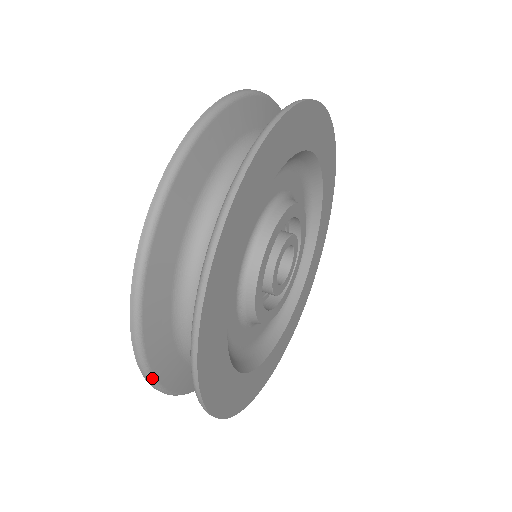
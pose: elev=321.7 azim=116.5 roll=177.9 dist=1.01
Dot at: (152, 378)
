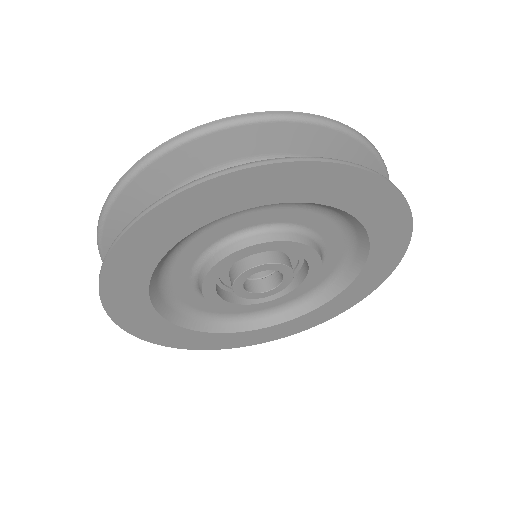
Dot at: (105, 213)
